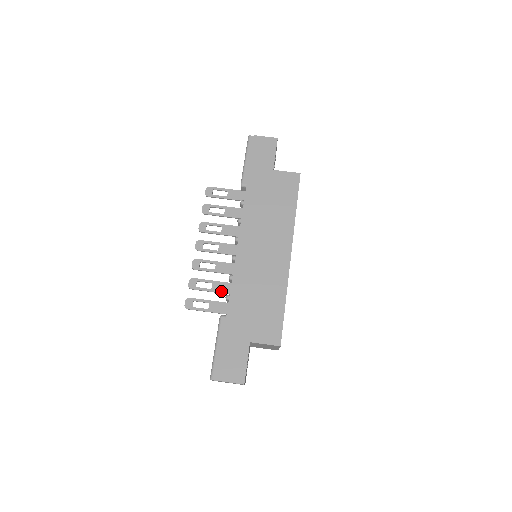
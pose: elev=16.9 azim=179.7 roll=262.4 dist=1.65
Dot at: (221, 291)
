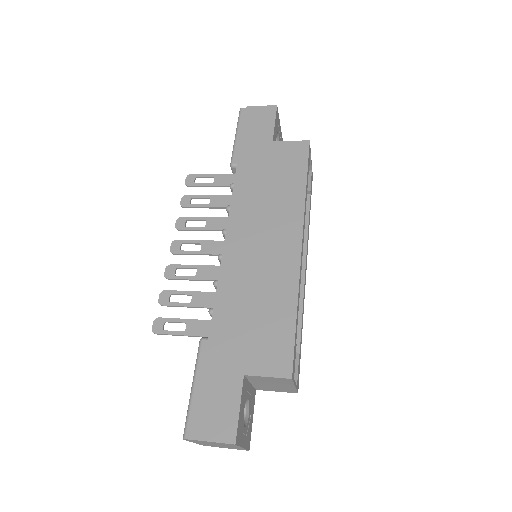
Dot at: (204, 305)
